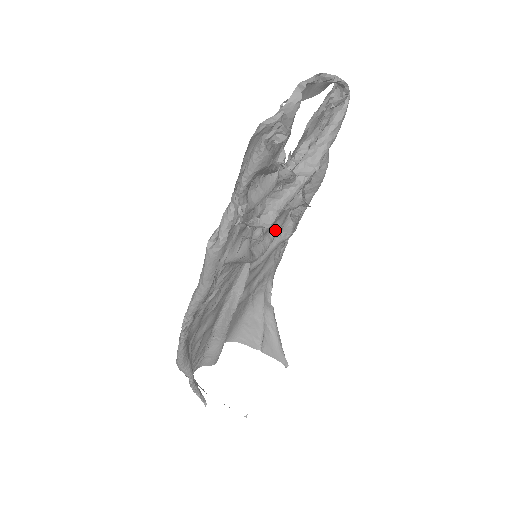
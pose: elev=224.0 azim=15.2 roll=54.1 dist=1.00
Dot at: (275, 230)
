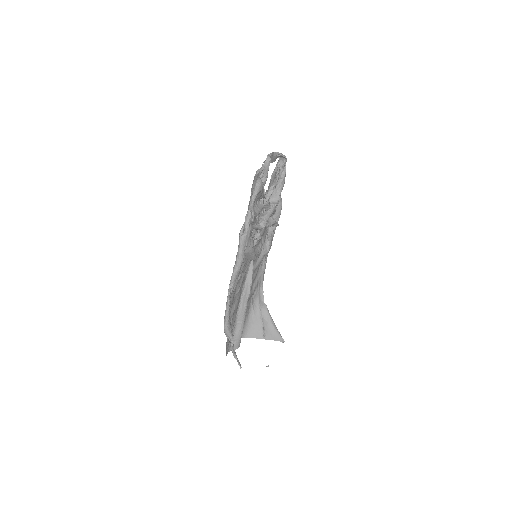
Dot at: (261, 244)
